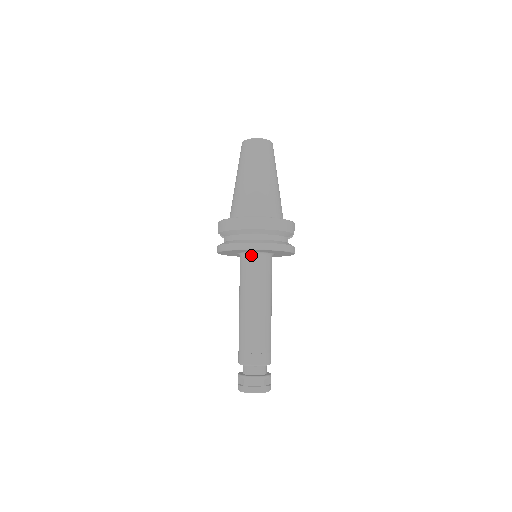
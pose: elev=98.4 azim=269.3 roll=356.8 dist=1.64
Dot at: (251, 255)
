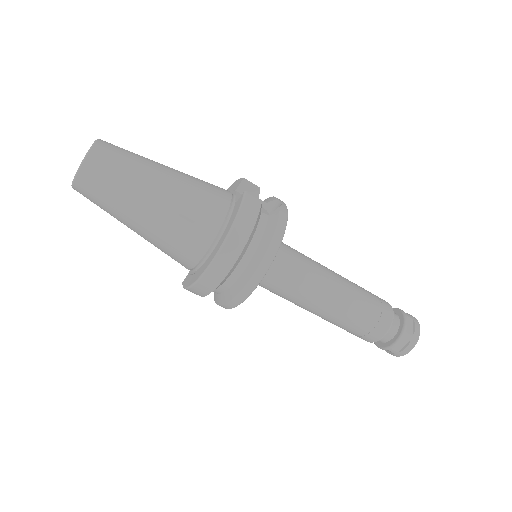
Dot at: occluded
